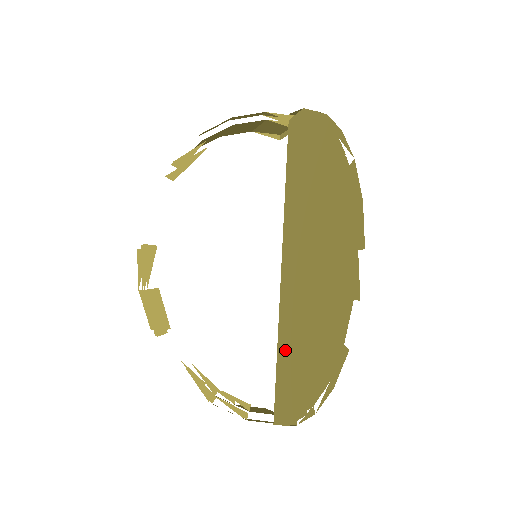
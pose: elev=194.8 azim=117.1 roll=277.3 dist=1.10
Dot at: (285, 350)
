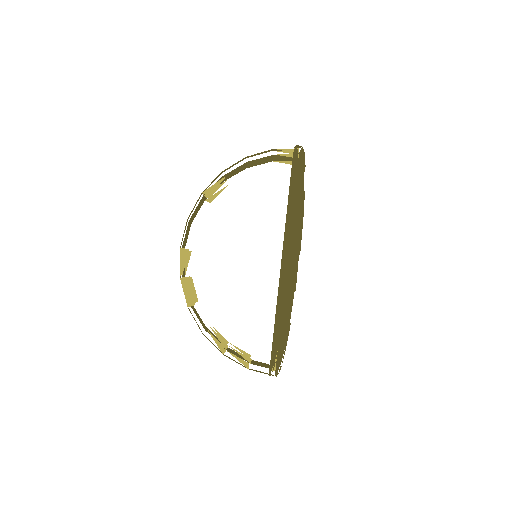
Dot at: (275, 323)
